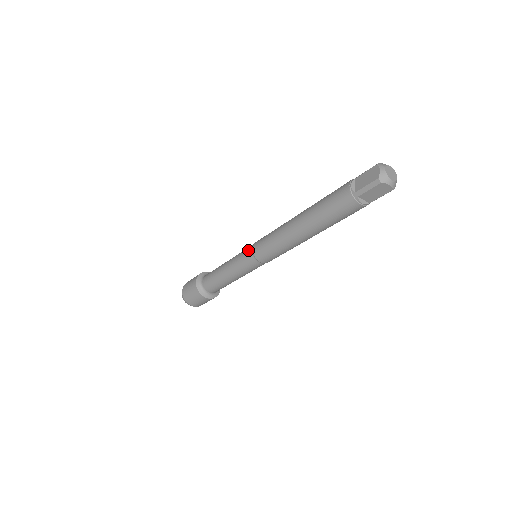
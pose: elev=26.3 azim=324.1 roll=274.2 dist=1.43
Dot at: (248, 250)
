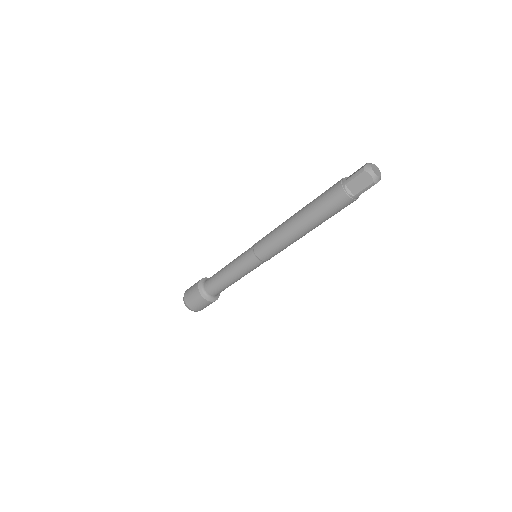
Dot at: occluded
